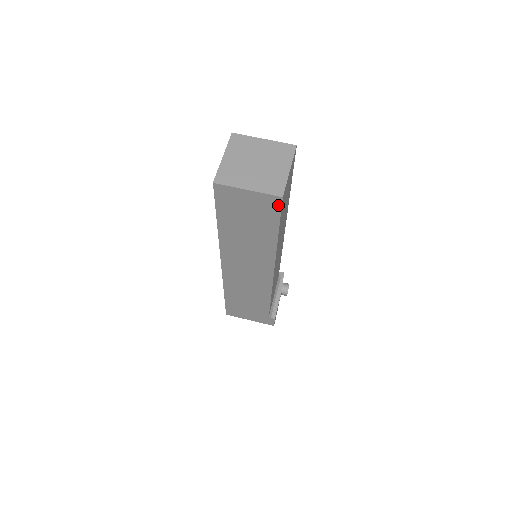
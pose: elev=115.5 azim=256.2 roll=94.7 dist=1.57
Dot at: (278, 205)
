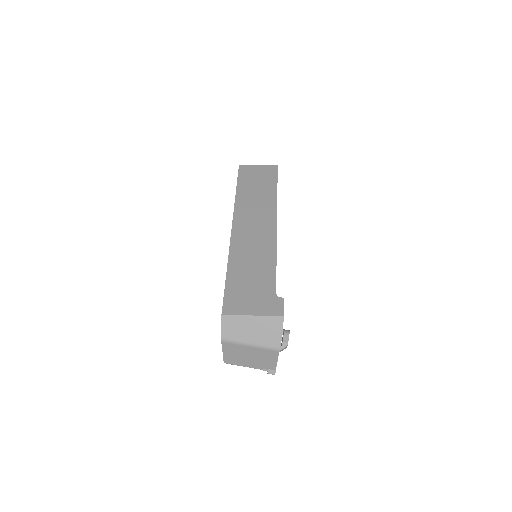
Dot at: (275, 170)
